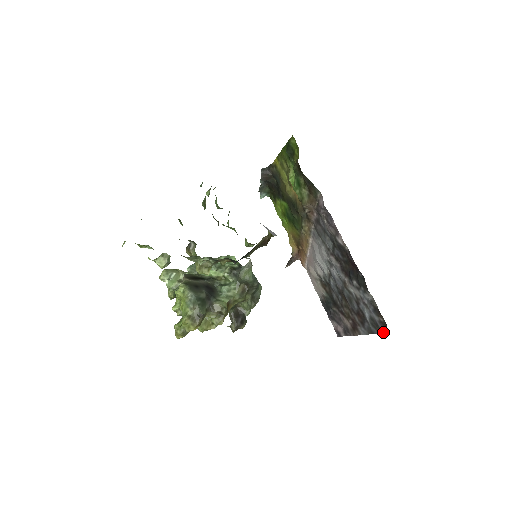
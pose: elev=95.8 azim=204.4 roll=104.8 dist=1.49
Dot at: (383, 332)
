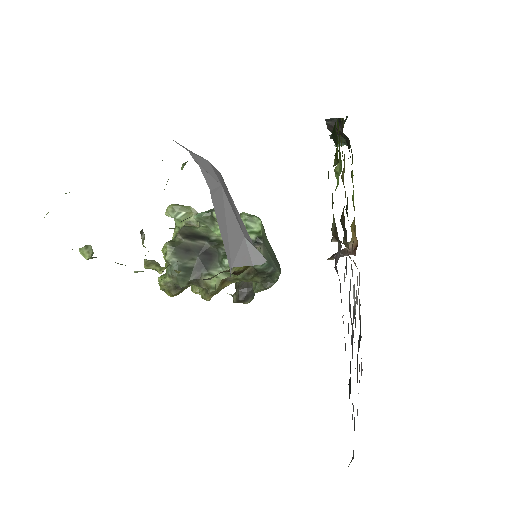
Dot at: (353, 453)
